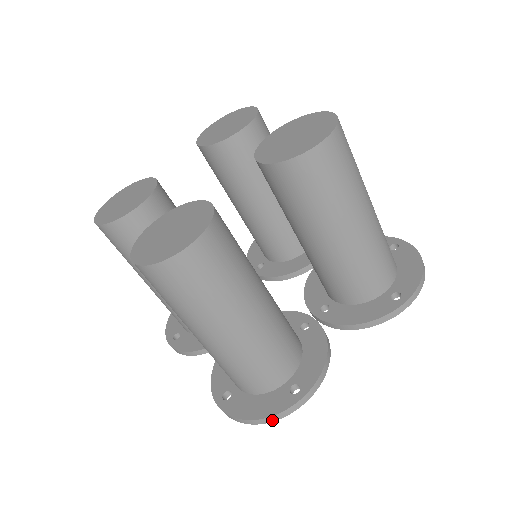
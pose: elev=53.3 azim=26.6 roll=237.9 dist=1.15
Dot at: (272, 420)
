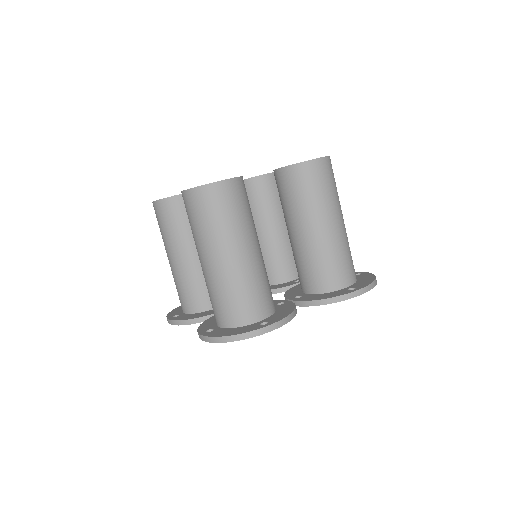
Dot at: (242, 338)
